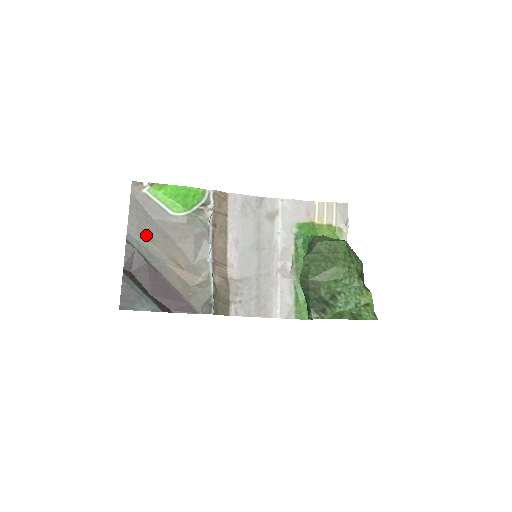
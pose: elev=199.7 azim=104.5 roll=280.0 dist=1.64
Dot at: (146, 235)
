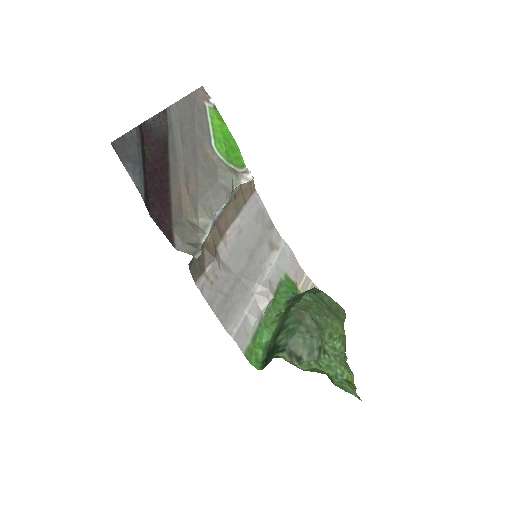
Dot at: (182, 130)
